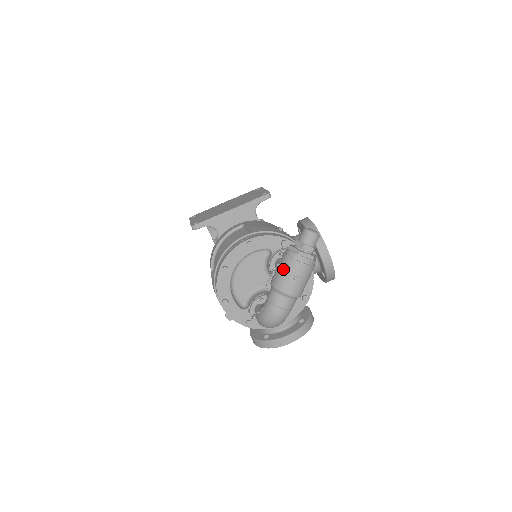
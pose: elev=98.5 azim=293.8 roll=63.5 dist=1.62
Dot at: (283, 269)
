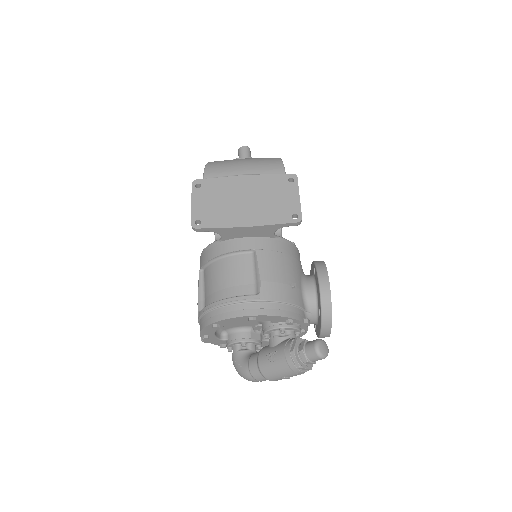
Dot at: (276, 367)
